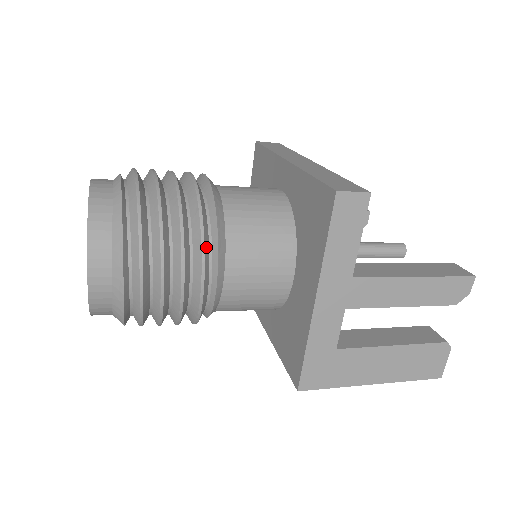
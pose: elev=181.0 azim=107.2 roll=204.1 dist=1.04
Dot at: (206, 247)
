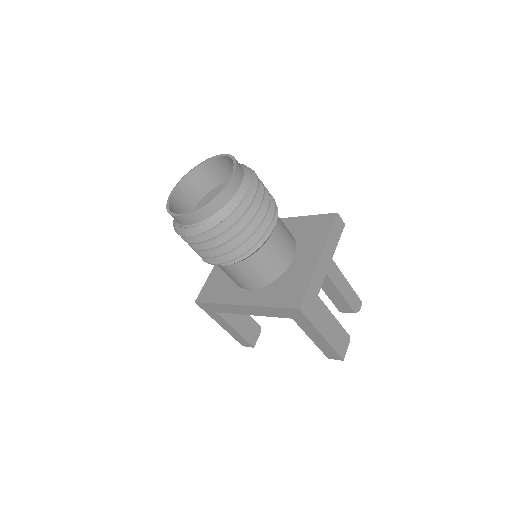
Dot at: occluded
